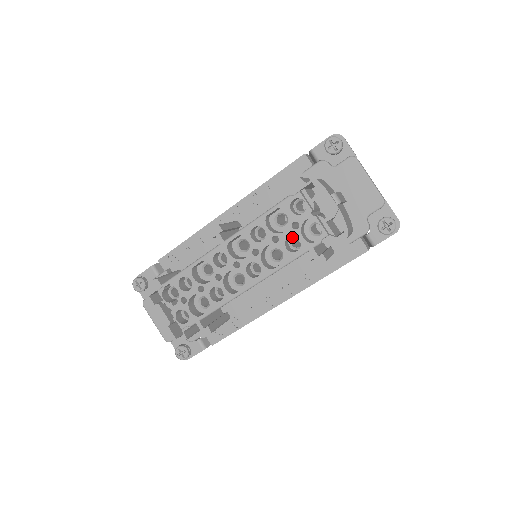
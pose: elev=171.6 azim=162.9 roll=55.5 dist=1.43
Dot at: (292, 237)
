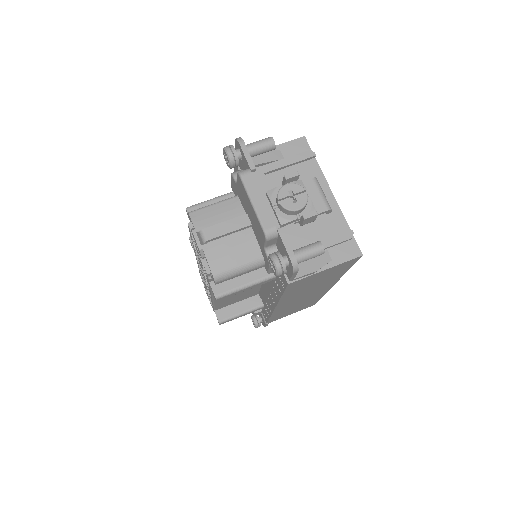
Dot at: occluded
